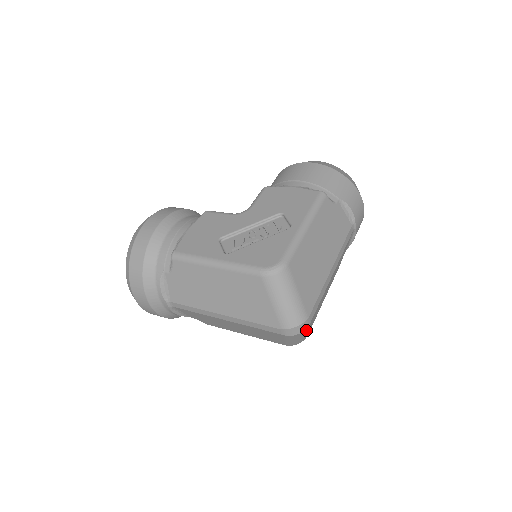
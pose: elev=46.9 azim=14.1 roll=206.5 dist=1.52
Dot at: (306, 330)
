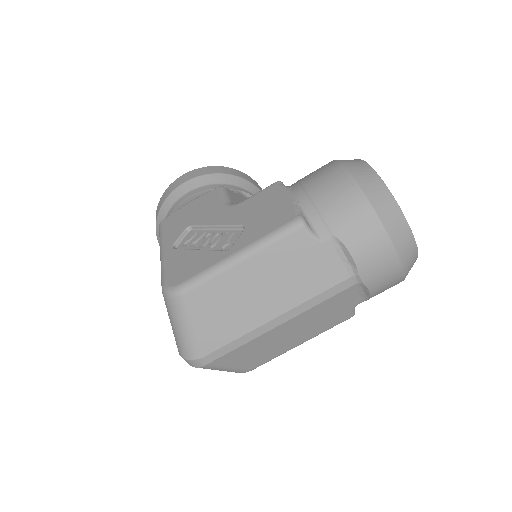
Dot at: (211, 367)
